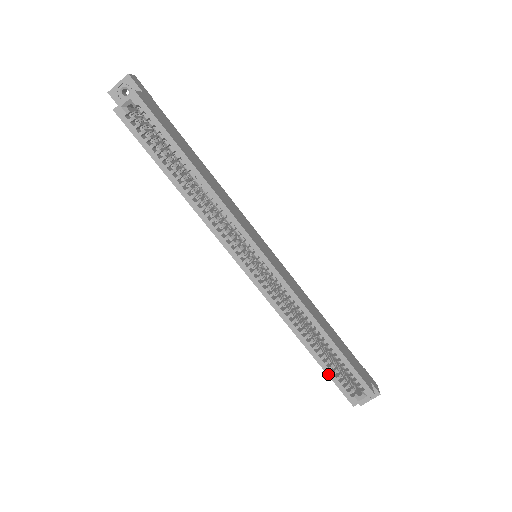
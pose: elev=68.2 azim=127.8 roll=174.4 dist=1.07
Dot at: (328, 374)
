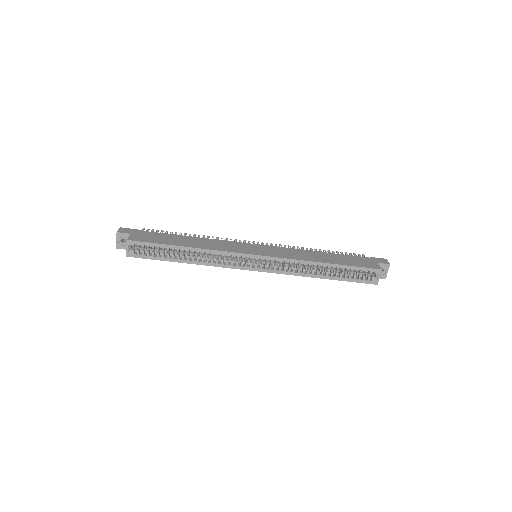
Dot at: (347, 281)
